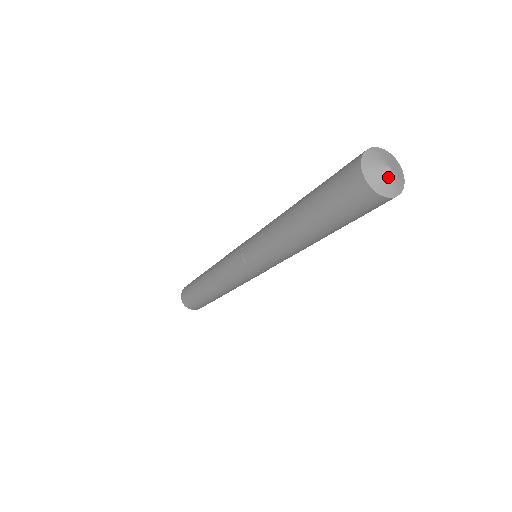
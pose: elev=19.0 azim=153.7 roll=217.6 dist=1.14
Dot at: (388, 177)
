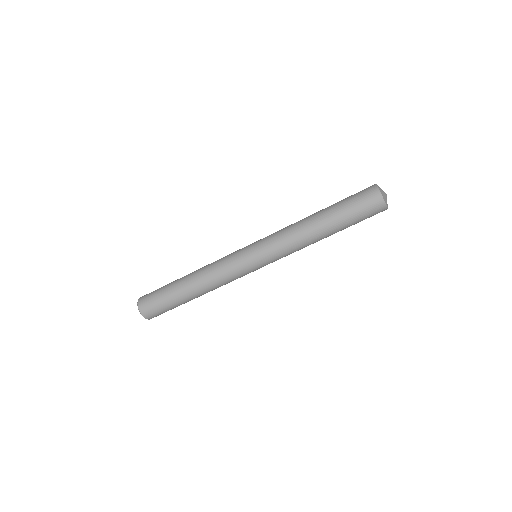
Dot at: (385, 194)
